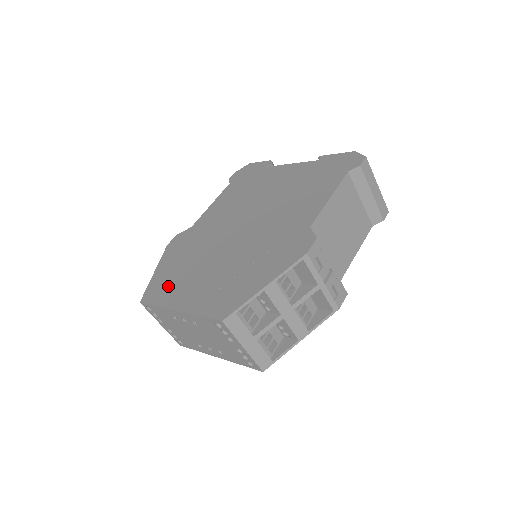
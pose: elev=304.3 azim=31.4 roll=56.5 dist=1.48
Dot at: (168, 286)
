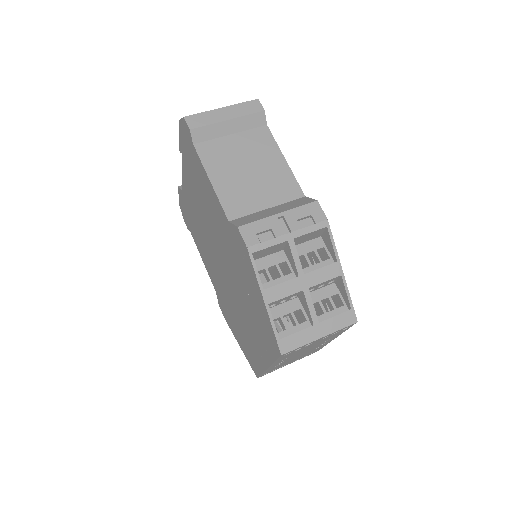
Dot at: (250, 352)
